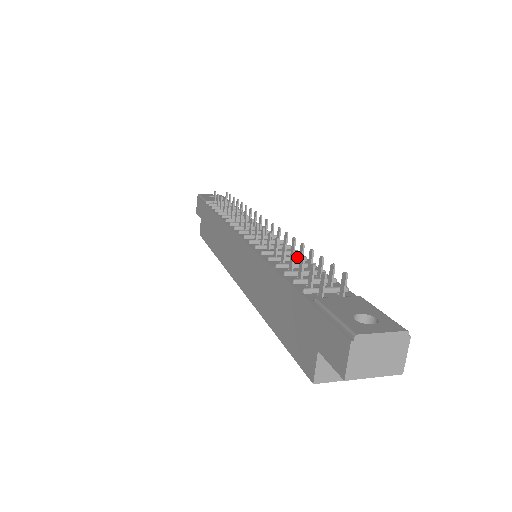
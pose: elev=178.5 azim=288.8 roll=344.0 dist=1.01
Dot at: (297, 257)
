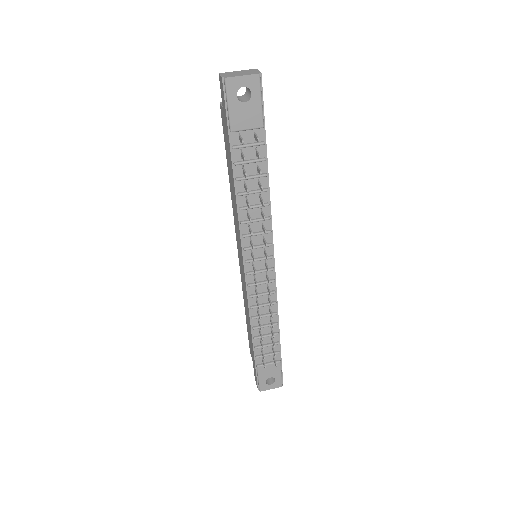
Dot at: (270, 316)
